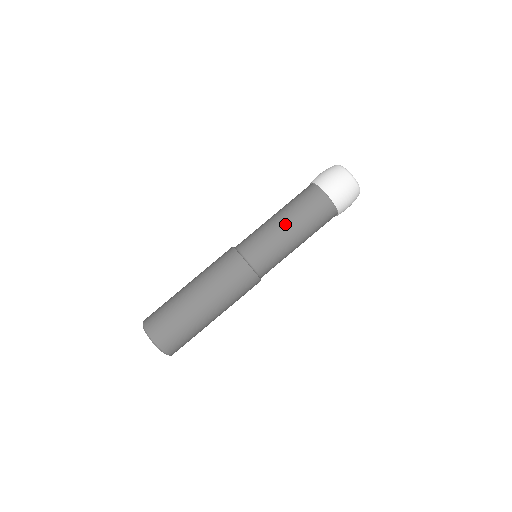
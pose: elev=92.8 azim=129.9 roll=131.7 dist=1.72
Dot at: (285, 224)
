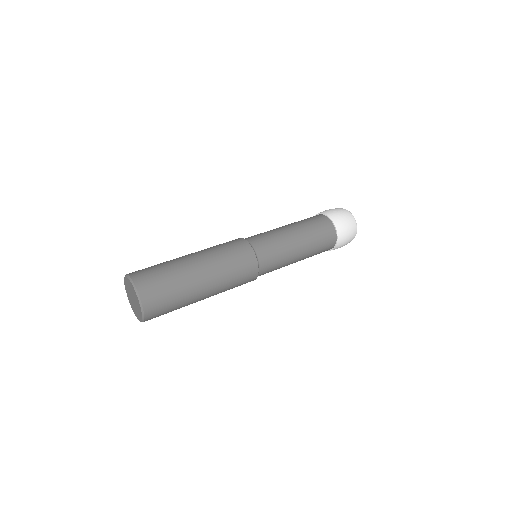
Dot at: occluded
